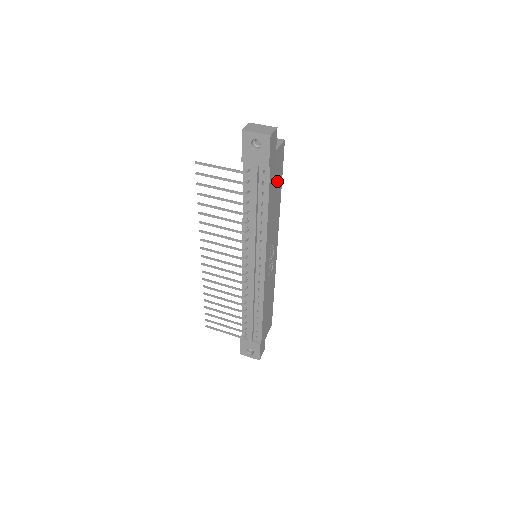
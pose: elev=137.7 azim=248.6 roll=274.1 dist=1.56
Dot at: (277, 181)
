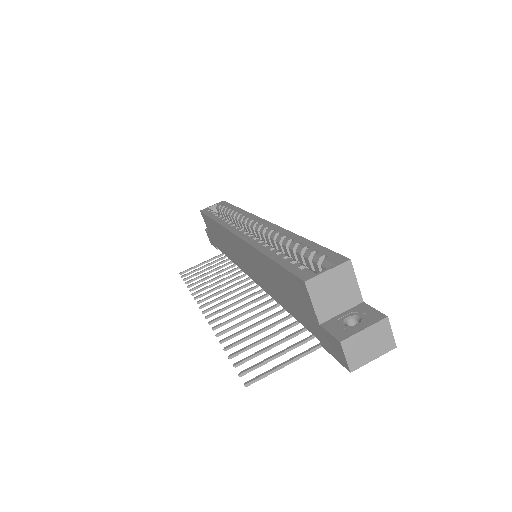
Dot at: occluded
